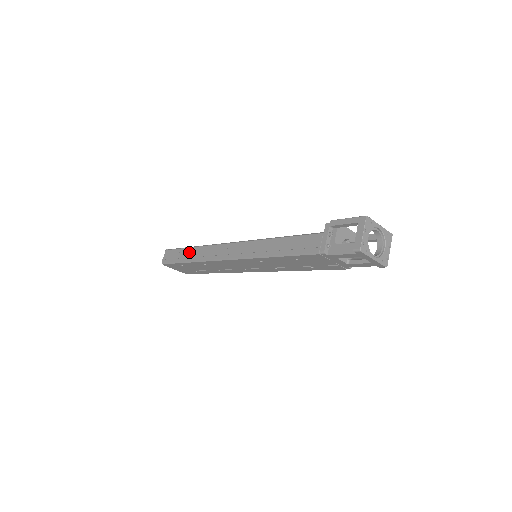
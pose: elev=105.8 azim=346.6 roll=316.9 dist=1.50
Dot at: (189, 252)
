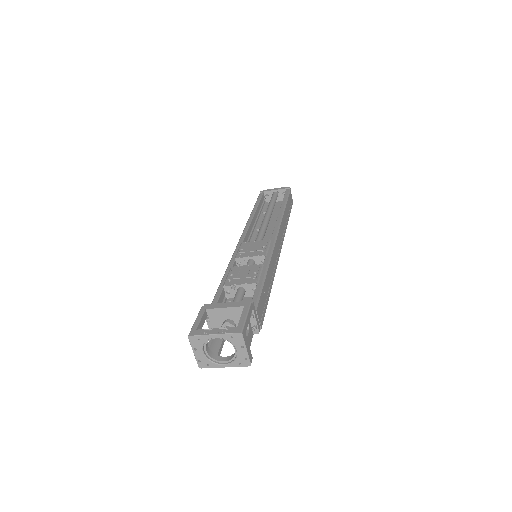
Dot at: occluded
